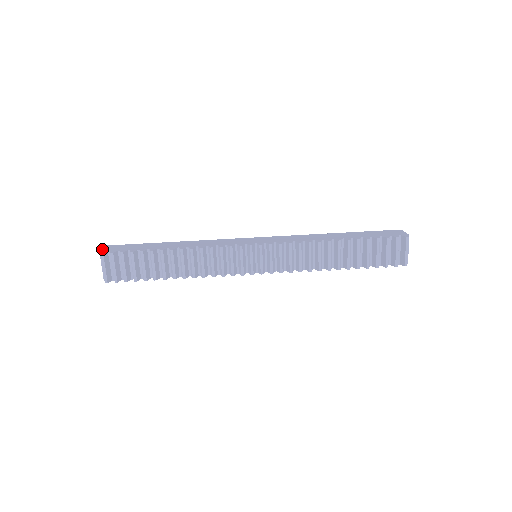
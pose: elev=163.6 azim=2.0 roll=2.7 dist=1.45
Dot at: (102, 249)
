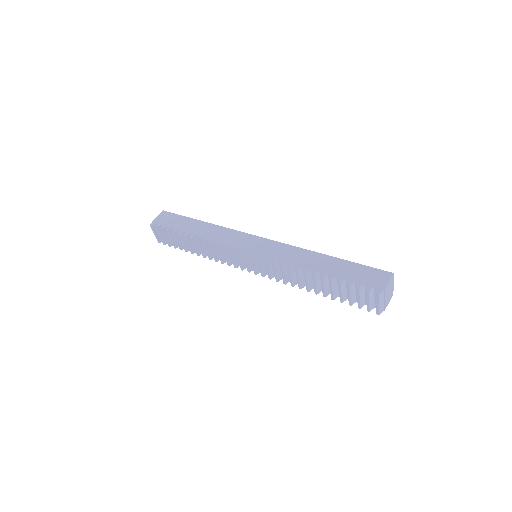
Dot at: (156, 217)
